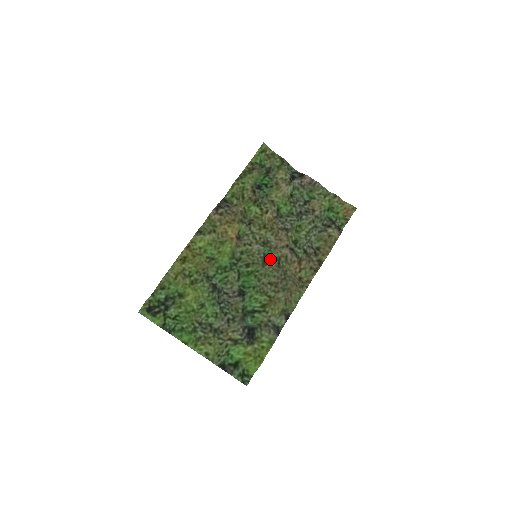
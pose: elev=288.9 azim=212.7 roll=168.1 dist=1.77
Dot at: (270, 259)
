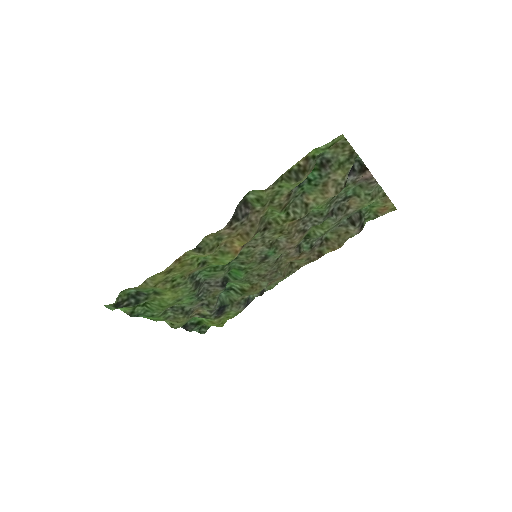
Dot at: (270, 259)
